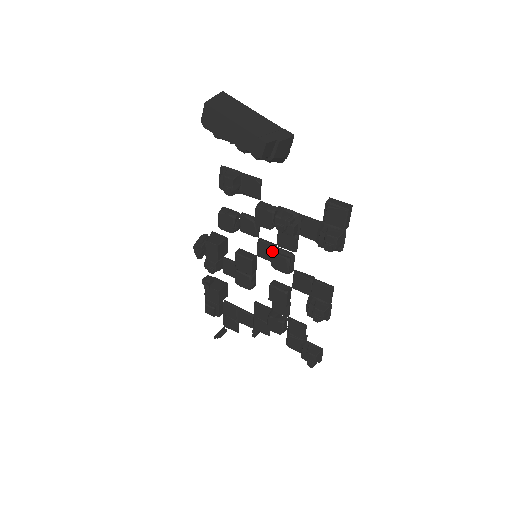
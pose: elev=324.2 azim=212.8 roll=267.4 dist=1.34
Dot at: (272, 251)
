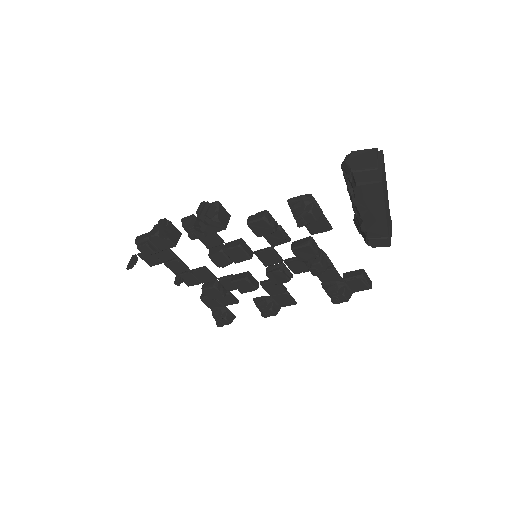
Dot at: (275, 262)
